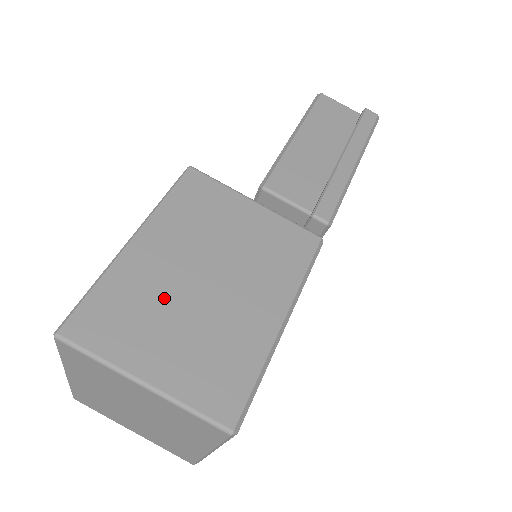
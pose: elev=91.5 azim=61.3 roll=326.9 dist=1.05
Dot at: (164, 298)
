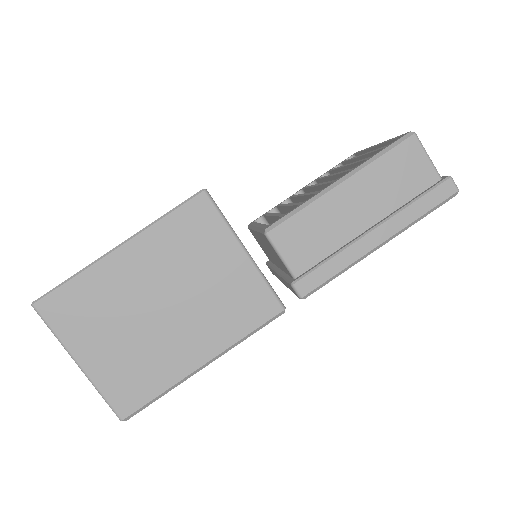
Dot at: (120, 309)
